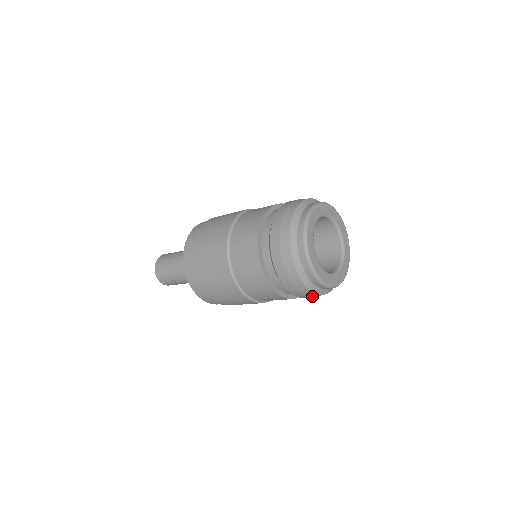
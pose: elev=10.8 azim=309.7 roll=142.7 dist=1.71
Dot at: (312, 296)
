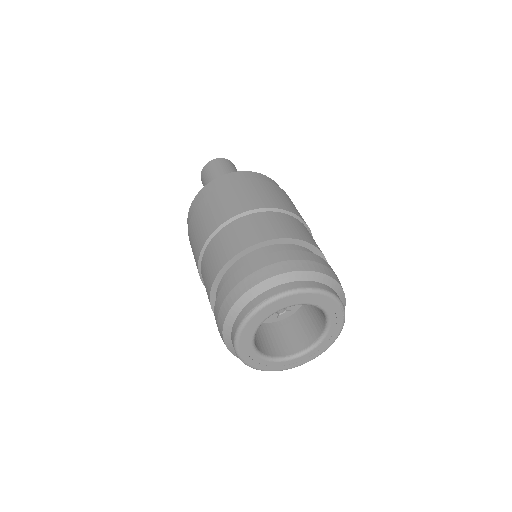
Dot at: occluded
